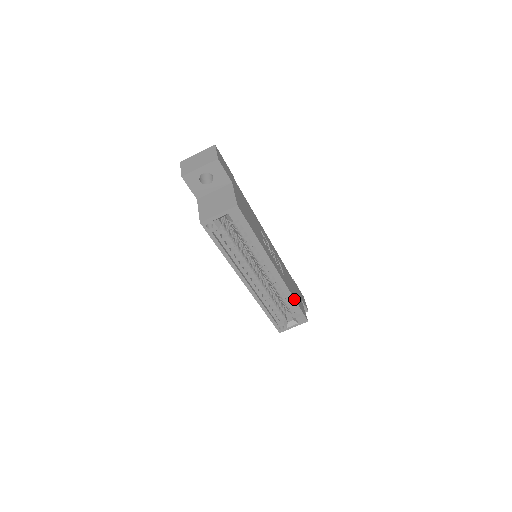
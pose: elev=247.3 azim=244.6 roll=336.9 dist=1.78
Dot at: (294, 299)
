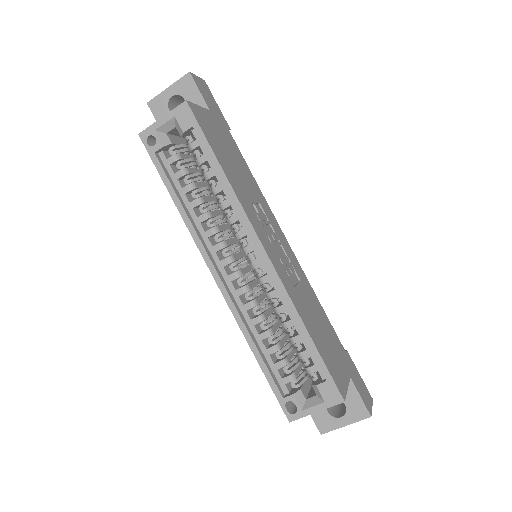
Dot at: (305, 328)
